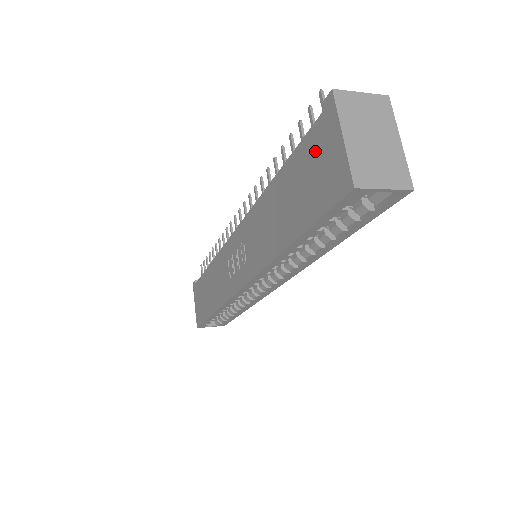
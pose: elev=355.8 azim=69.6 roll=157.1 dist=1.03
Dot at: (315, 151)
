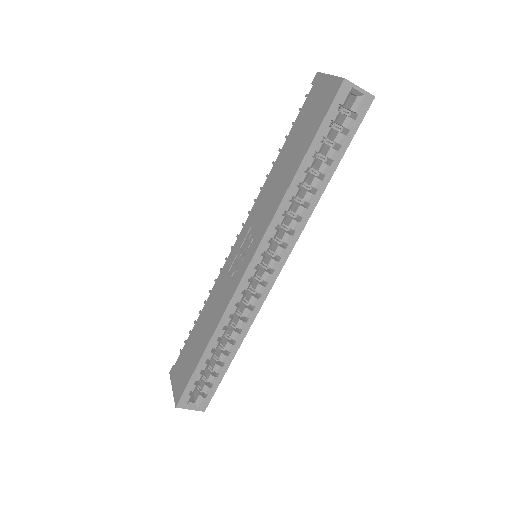
Dot at: (311, 102)
